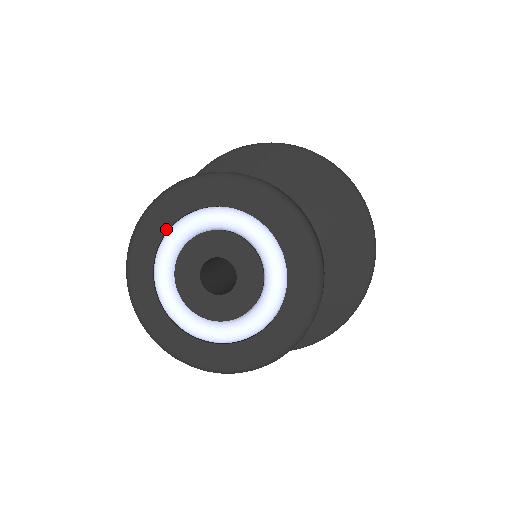
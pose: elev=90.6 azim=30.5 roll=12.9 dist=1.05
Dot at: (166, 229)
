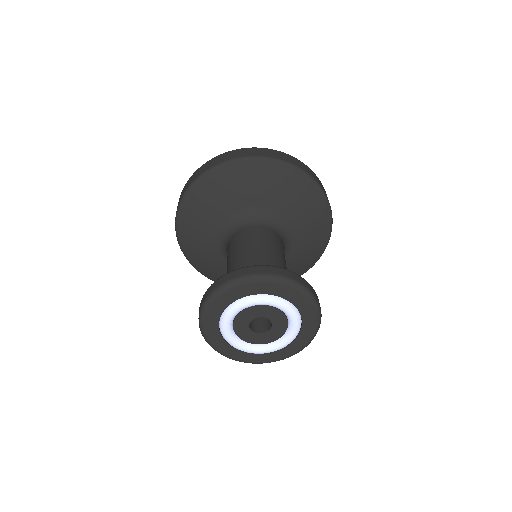
Dot at: (218, 330)
